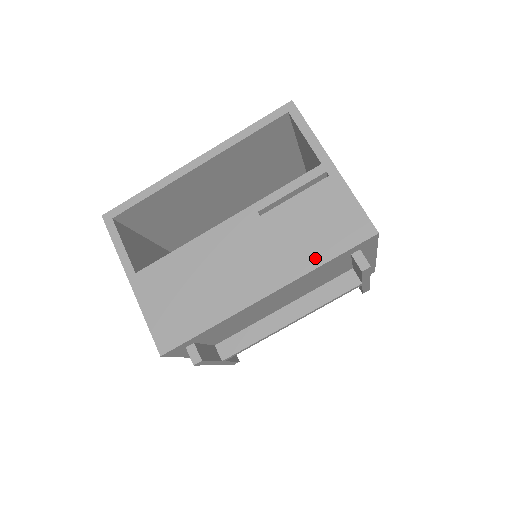
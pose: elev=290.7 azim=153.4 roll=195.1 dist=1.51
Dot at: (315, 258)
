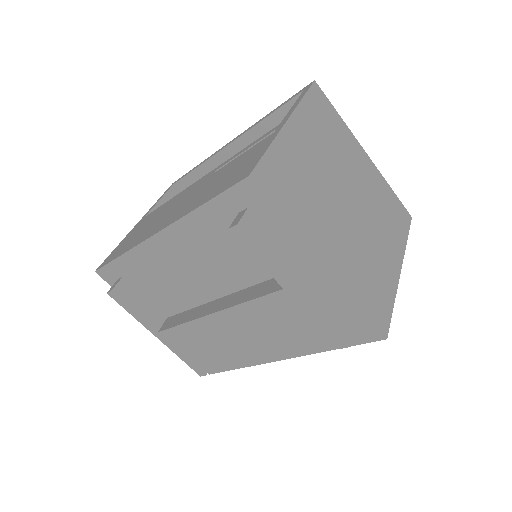
Dot at: (200, 202)
